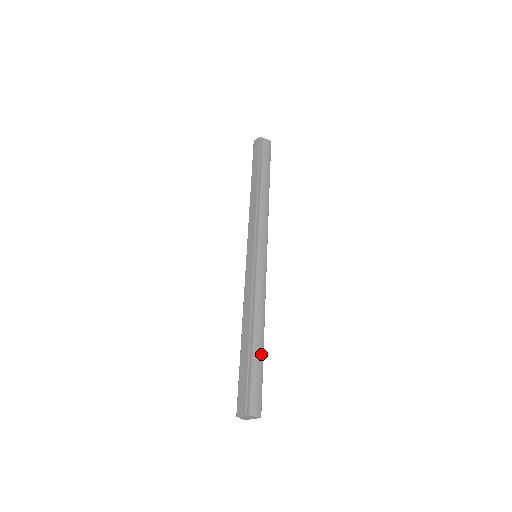
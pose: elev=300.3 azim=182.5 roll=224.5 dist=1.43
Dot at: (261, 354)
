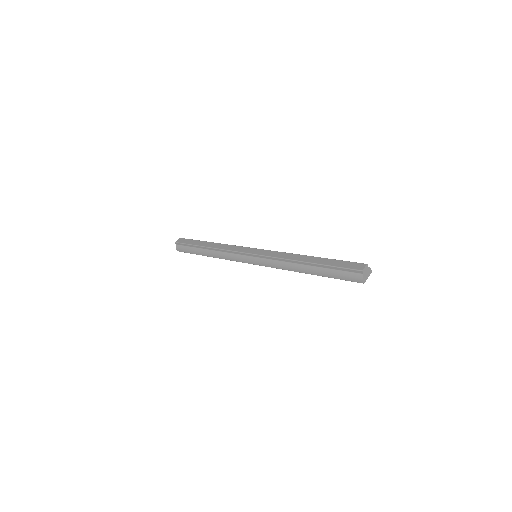
Dot at: occluded
